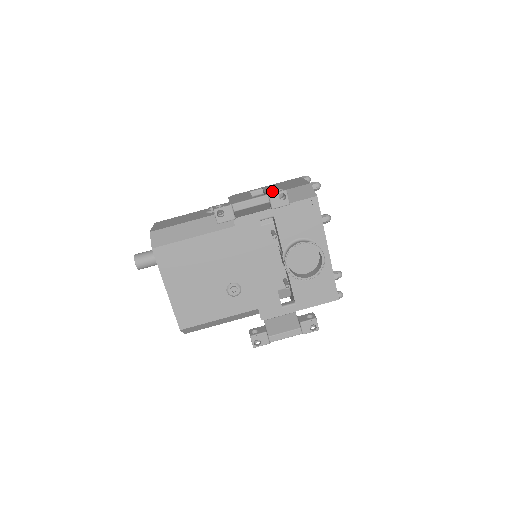
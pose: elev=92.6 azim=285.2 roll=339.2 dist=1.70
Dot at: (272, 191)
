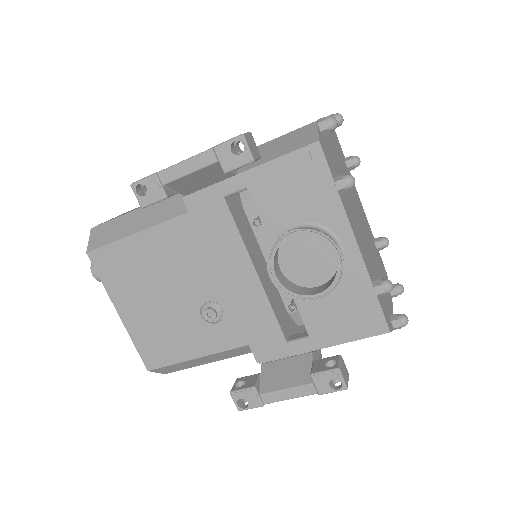
Dot at: occluded
